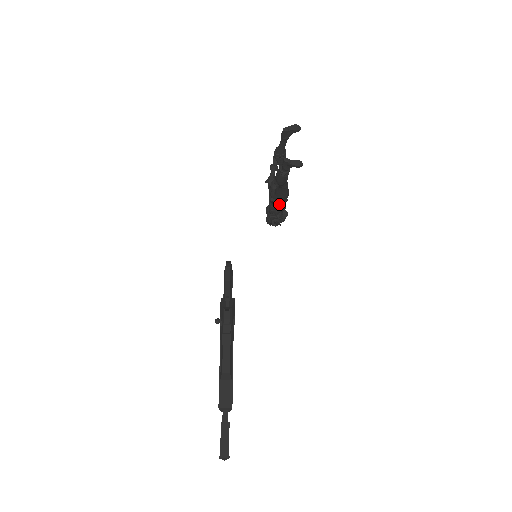
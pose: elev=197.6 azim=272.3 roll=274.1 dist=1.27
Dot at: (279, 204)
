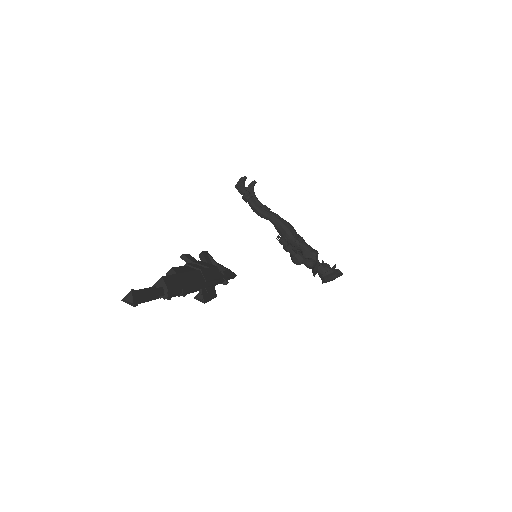
Dot at: (292, 242)
